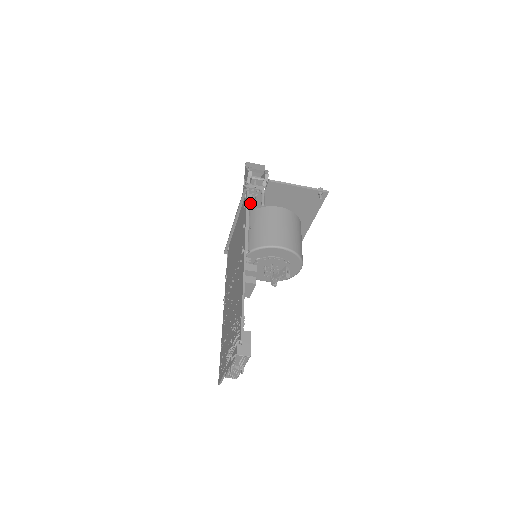
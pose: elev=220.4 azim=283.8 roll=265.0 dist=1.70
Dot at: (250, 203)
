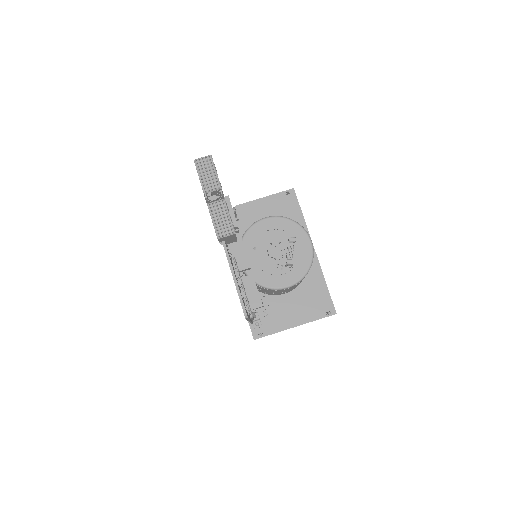
Dot at: occluded
